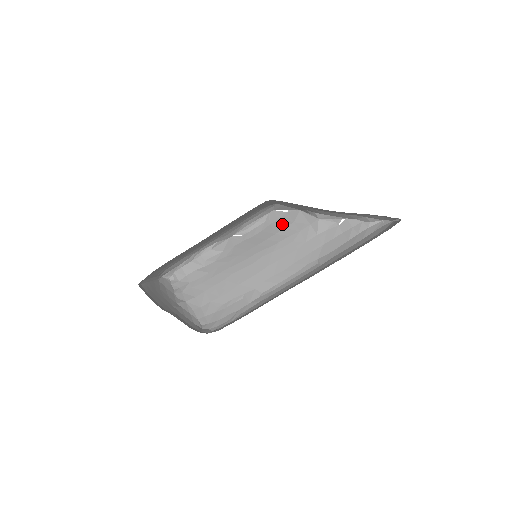
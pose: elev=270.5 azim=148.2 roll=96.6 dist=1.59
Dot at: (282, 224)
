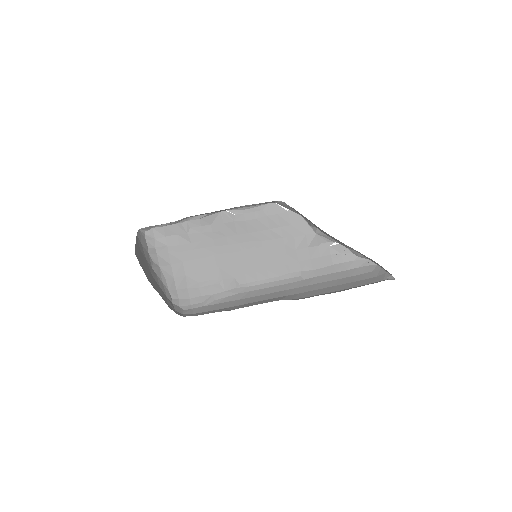
Dot at: (279, 222)
